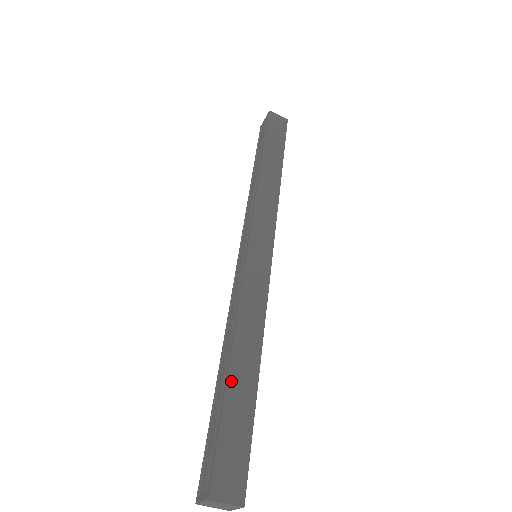
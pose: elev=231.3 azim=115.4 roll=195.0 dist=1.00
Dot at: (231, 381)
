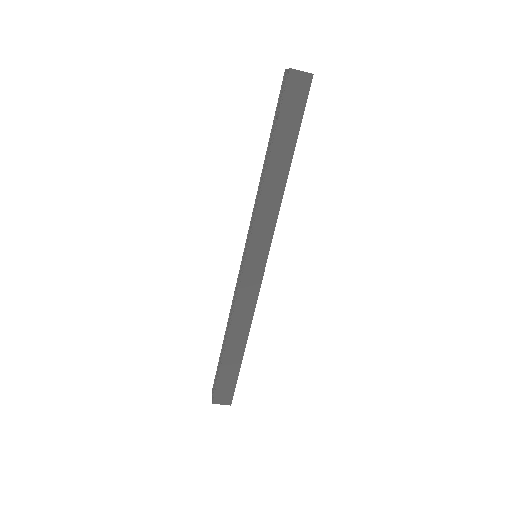
Dot at: (227, 353)
